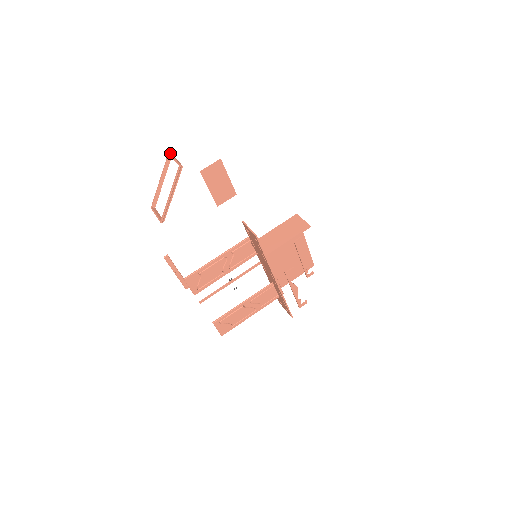
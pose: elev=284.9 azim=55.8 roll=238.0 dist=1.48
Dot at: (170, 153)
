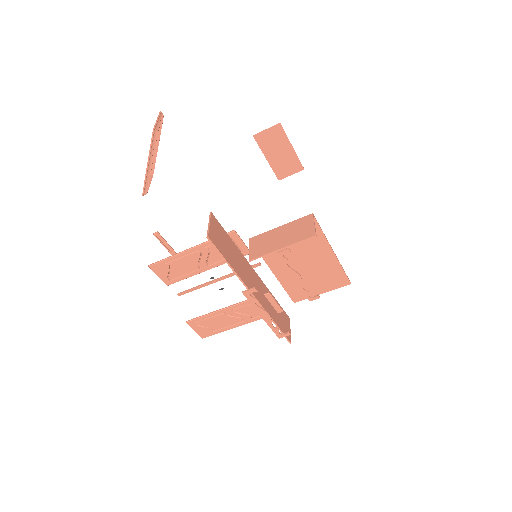
Dot at: (159, 113)
